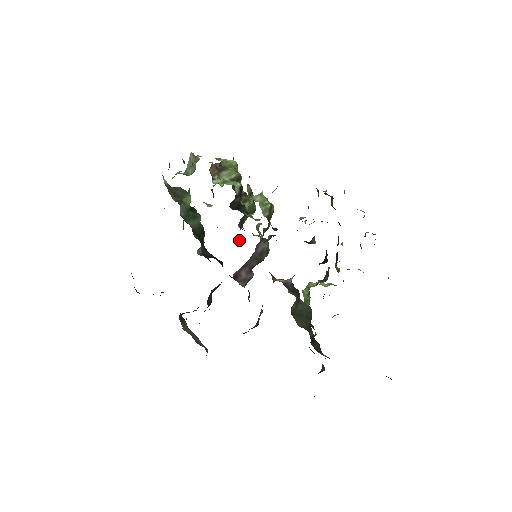
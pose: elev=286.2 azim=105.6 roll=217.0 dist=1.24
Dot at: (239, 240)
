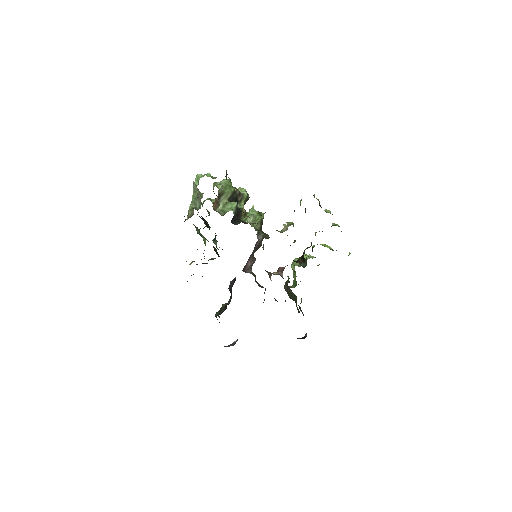
Dot at: occluded
